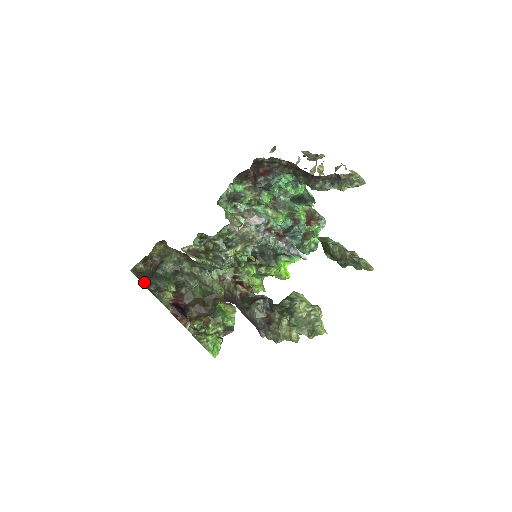
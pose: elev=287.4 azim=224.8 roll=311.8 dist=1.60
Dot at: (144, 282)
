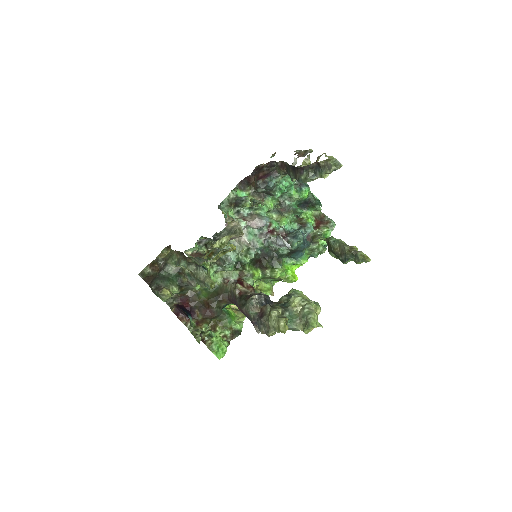
Dot at: (150, 284)
